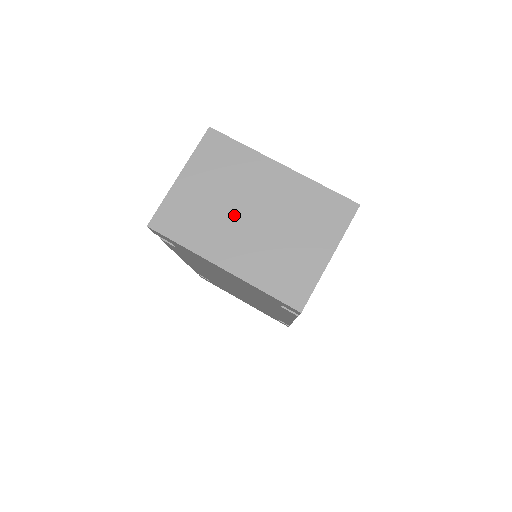
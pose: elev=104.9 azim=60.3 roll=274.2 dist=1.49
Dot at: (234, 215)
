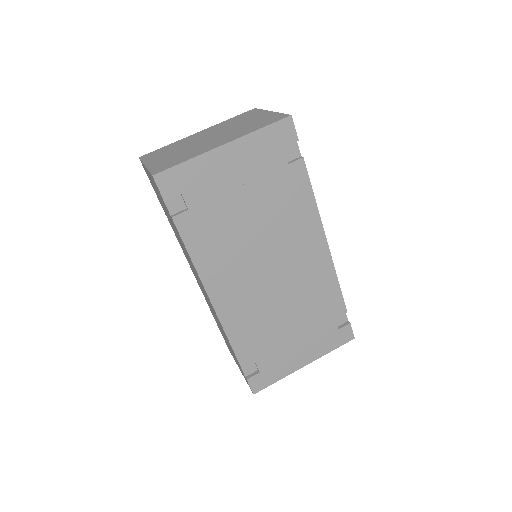
Dot at: (199, 144)
